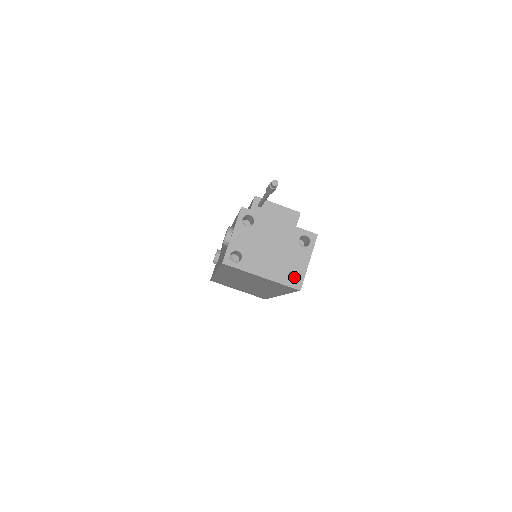
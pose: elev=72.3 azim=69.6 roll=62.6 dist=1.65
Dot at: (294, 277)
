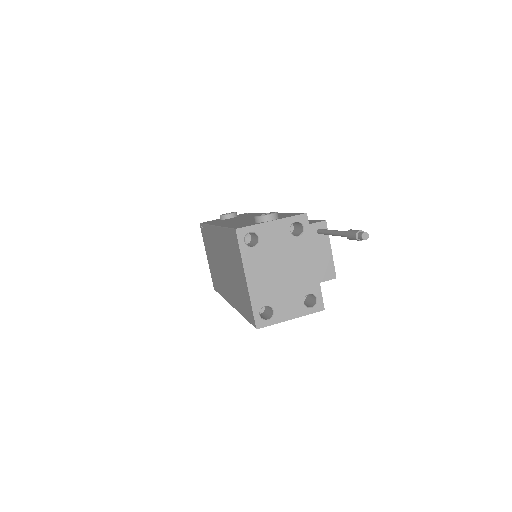
Dot at: (265, 312)
